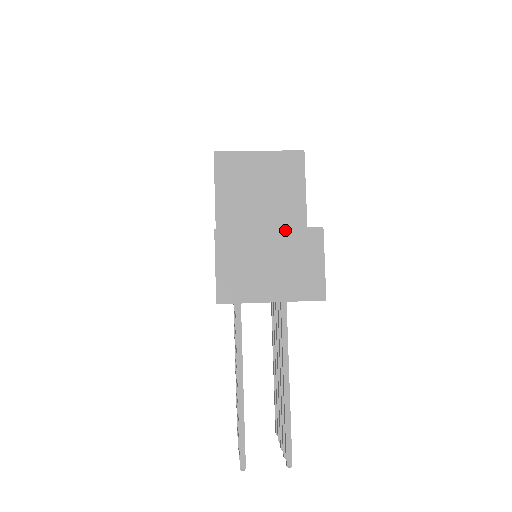
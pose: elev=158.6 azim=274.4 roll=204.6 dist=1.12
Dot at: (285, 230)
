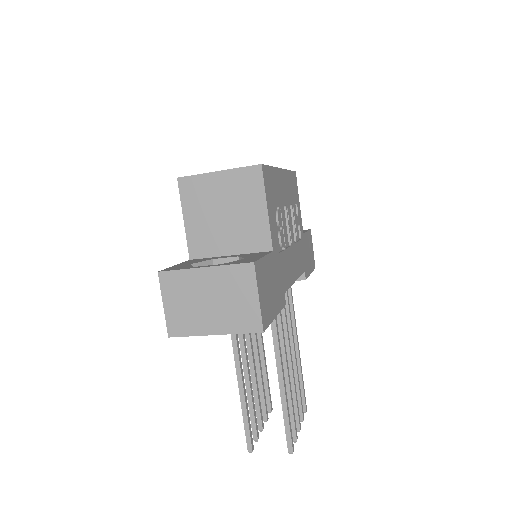
Dot at: (219, 268)
